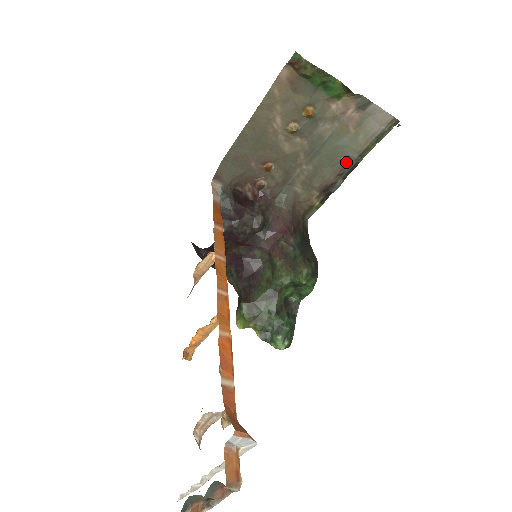
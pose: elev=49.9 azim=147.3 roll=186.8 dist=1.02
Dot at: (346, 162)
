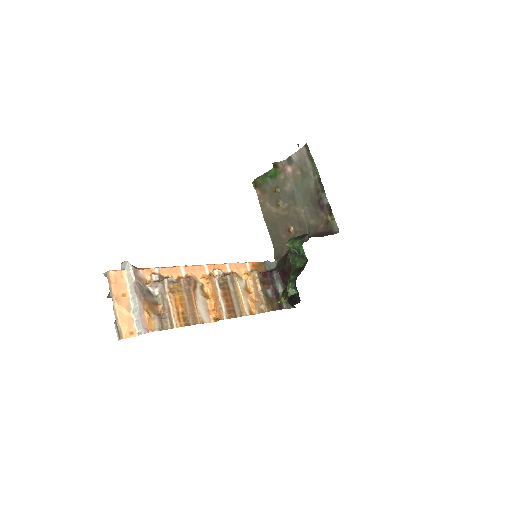
Dot at: (314, 185)
